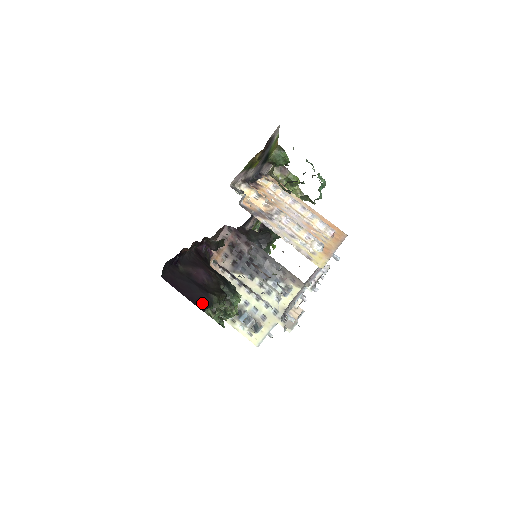
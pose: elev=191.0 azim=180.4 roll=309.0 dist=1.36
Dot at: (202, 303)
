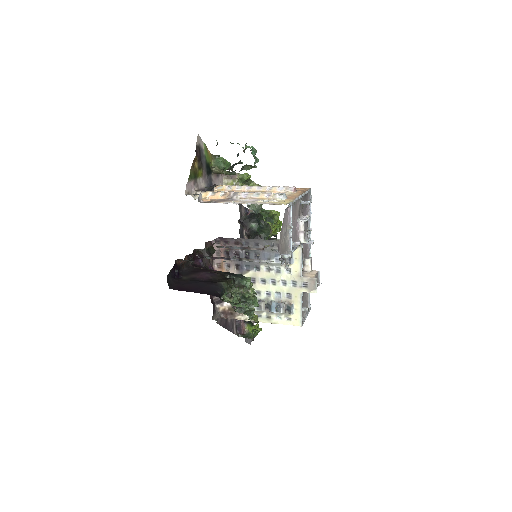
Dot at: (214, 291)
